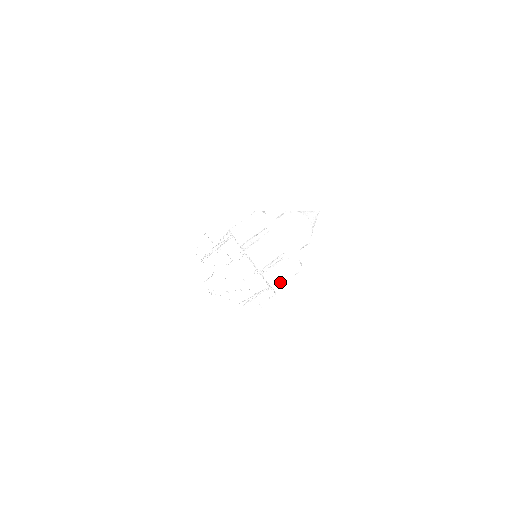
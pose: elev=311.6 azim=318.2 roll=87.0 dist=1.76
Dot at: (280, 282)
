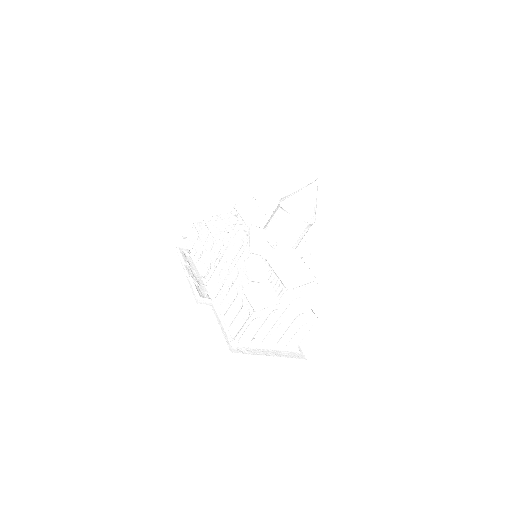
Dot at: (300, 338)
